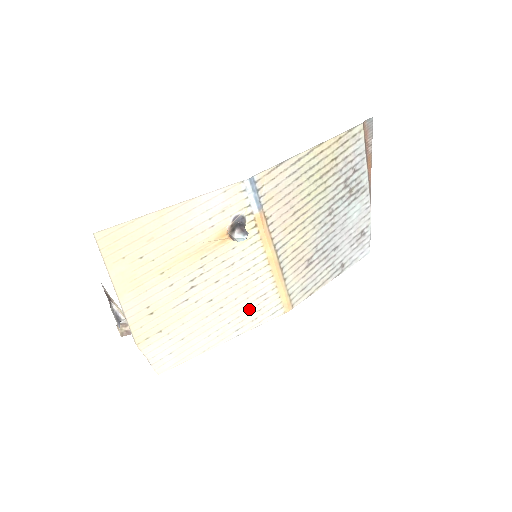
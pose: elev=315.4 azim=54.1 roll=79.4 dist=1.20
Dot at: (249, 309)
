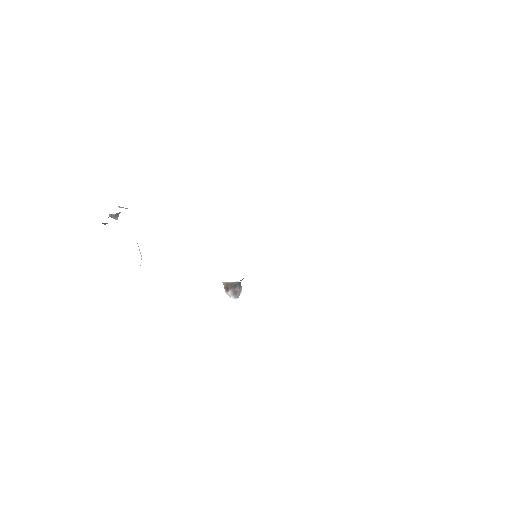
Dot at: occluded
